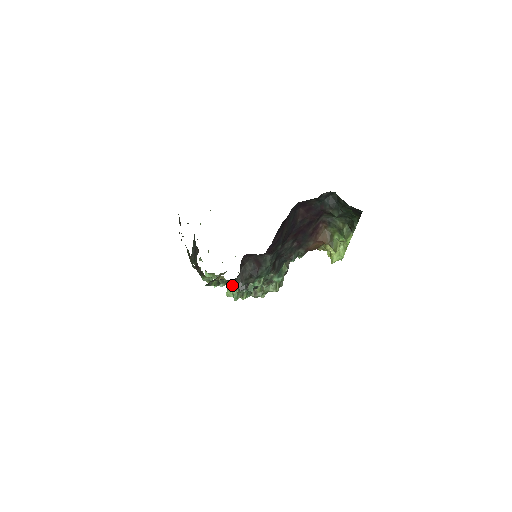
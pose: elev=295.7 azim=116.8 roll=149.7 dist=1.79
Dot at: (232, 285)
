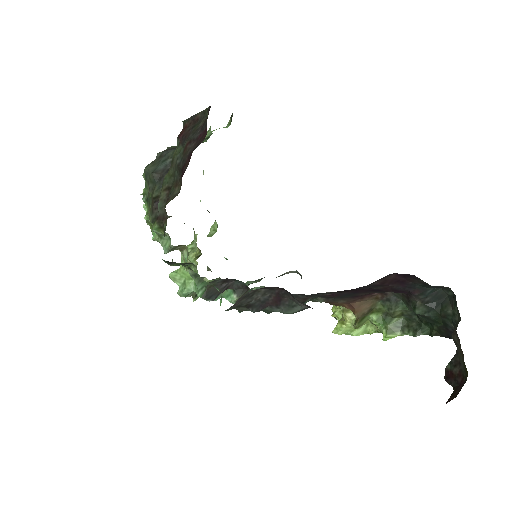
Dot at: occluded
